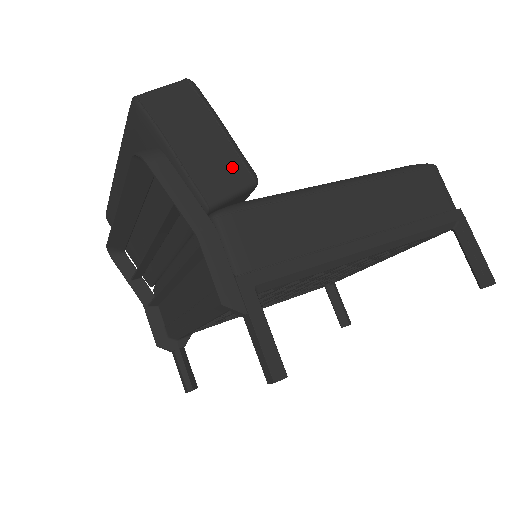
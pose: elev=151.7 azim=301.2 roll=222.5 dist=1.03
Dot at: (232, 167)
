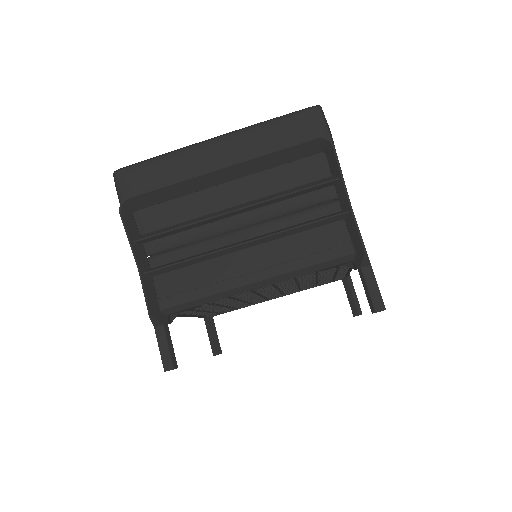
Dot at: occluded
